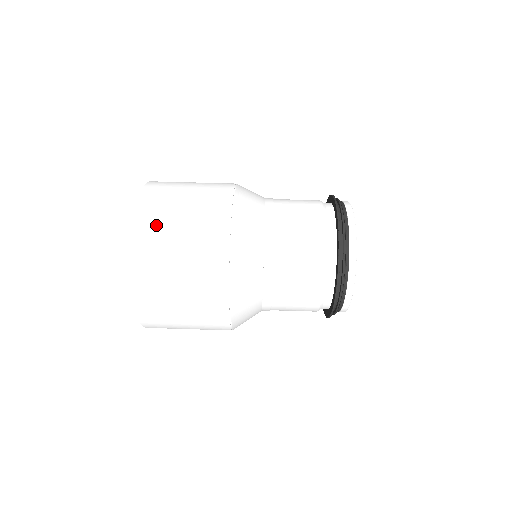
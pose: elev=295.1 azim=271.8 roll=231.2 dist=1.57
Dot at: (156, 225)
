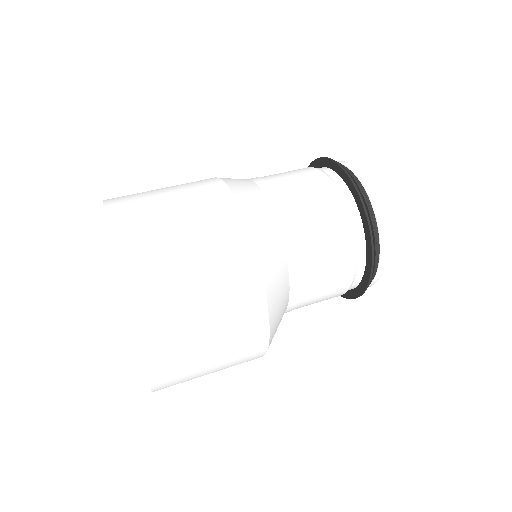
Dot at: (166, 315)
